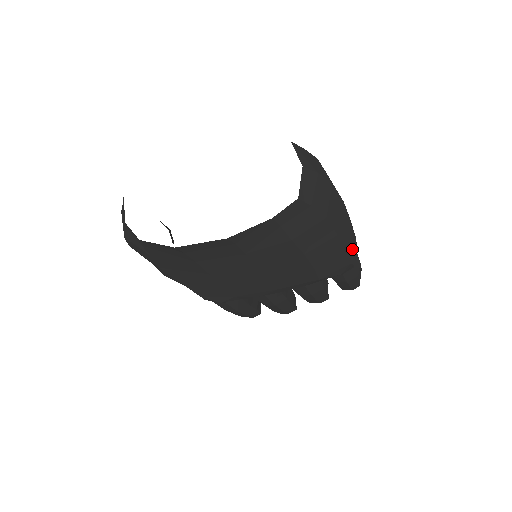
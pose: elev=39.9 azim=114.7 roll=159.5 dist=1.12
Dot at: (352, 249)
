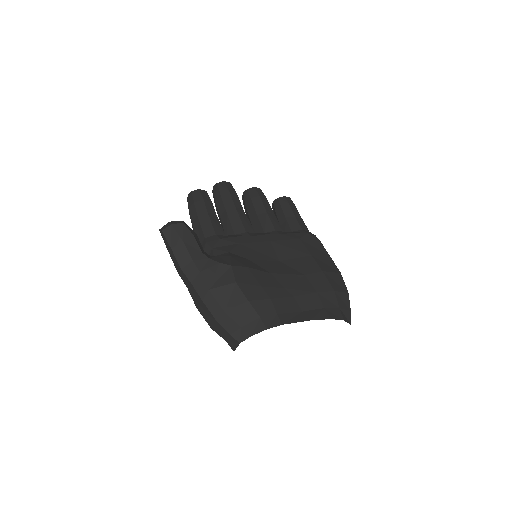
Dot at: occluded
